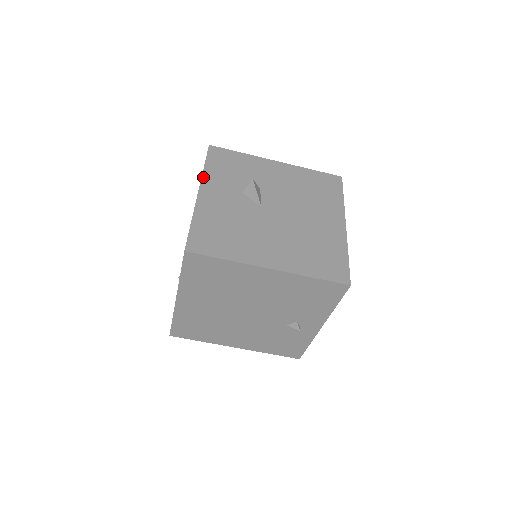
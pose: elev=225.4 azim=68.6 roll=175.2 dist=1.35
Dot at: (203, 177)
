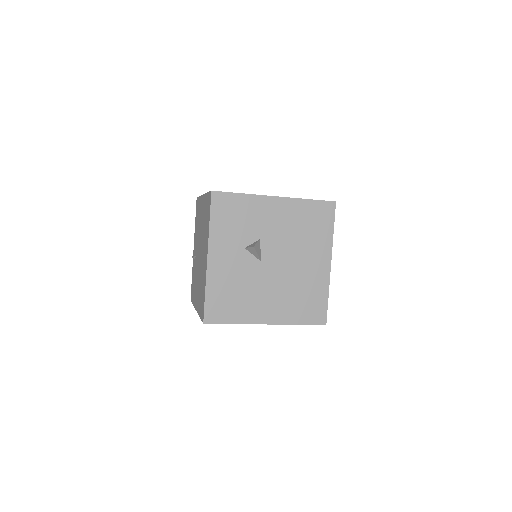
Dot at: (210, 238)
